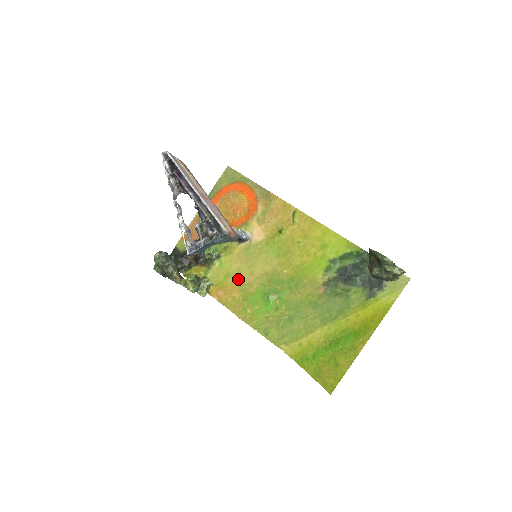
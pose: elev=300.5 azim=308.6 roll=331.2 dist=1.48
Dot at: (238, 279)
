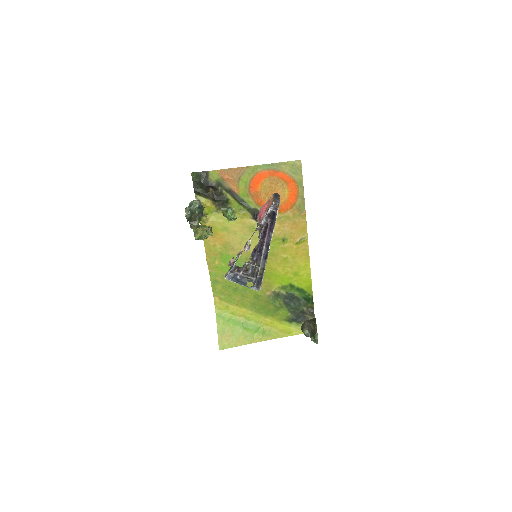
Dot at: (229, 238)
